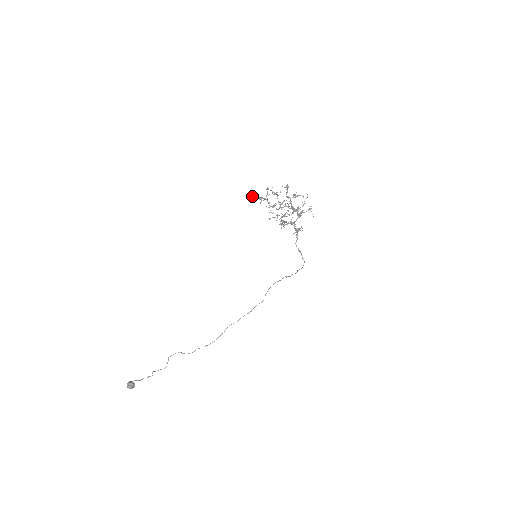
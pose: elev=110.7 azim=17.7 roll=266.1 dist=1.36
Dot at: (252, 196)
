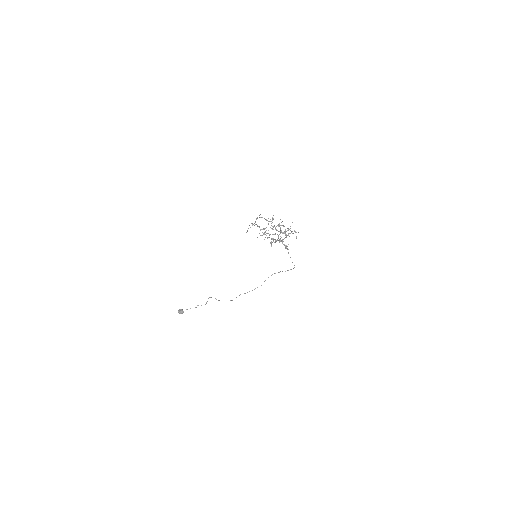
Dot at: occluded
